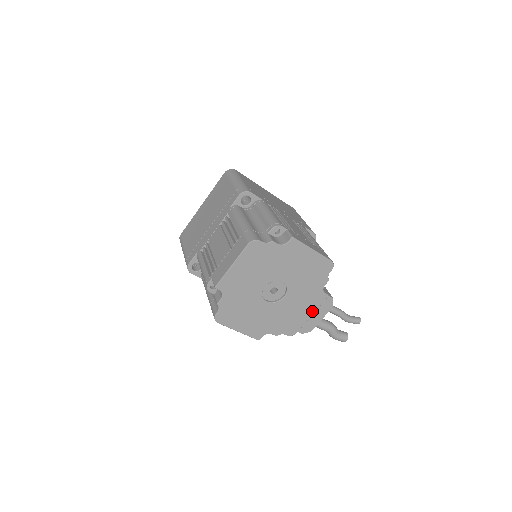
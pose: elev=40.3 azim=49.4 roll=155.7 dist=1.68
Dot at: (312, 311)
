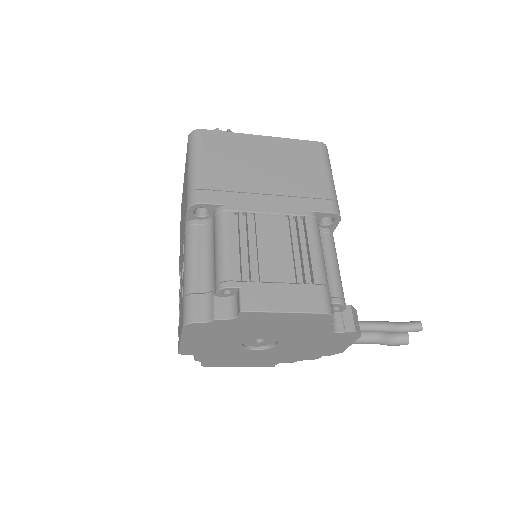
Dot at: (329, 344)
